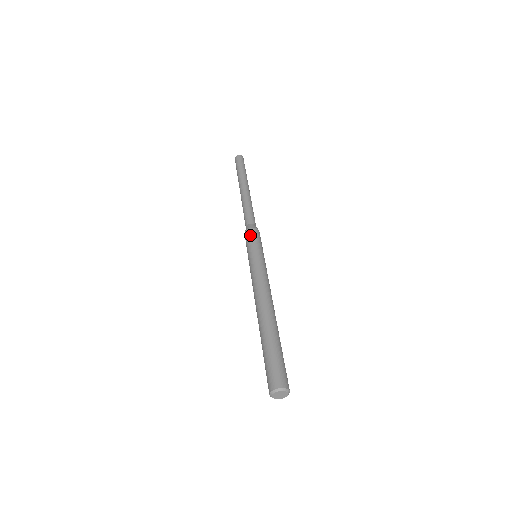
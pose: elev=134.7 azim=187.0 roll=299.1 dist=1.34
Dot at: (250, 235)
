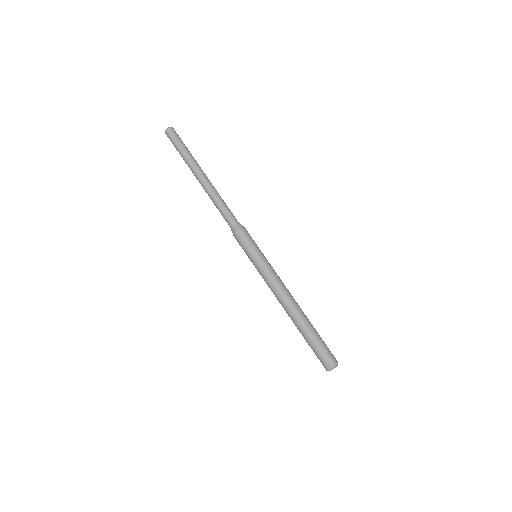
Dot at: (247, 236)
